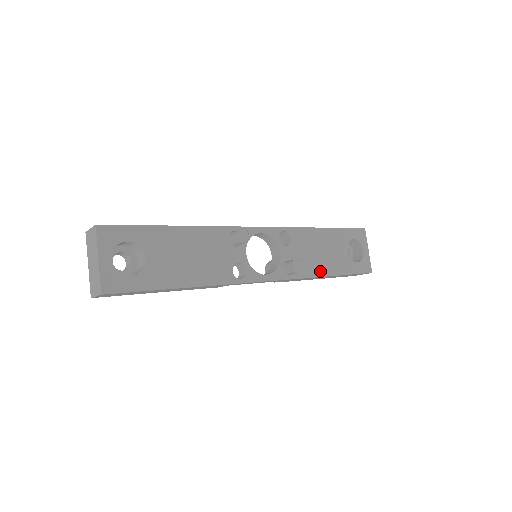
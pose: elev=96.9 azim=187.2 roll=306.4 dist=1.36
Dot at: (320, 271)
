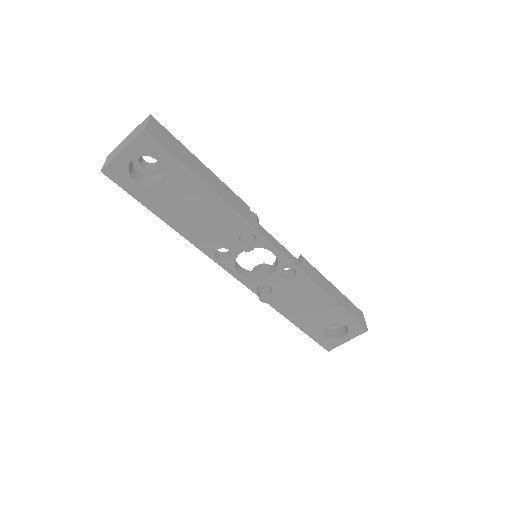
Dot at: (287, 312)
